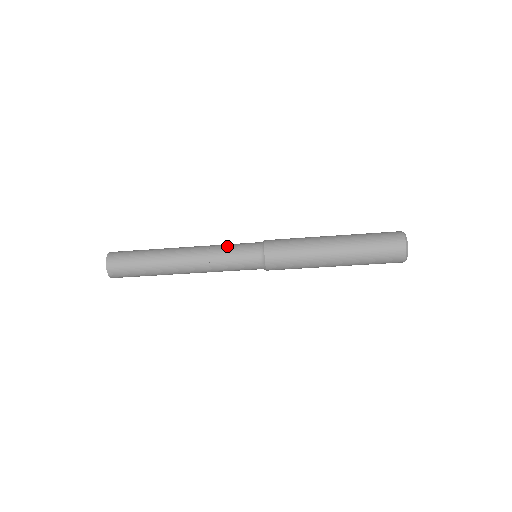
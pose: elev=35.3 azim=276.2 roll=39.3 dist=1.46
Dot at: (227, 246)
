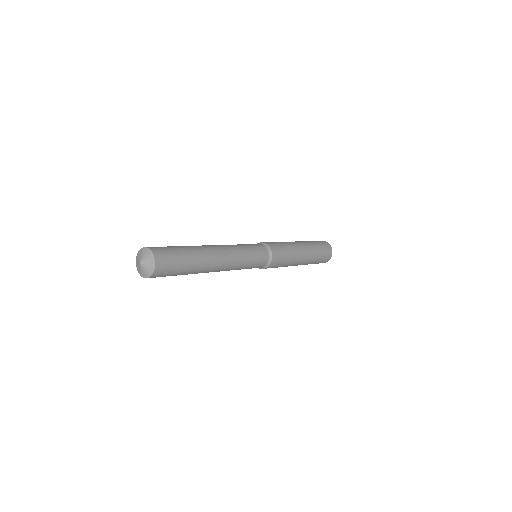
Dot at: (249, 255)
